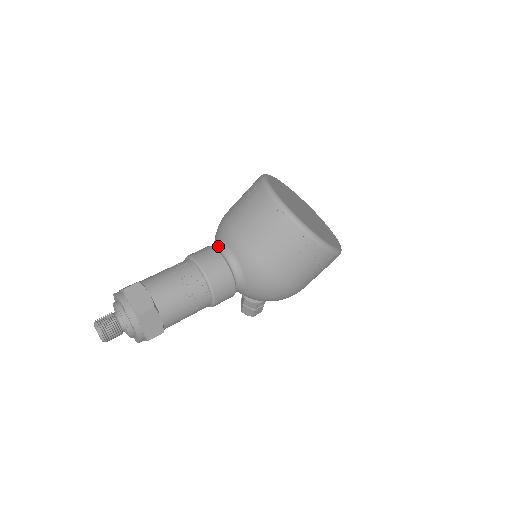
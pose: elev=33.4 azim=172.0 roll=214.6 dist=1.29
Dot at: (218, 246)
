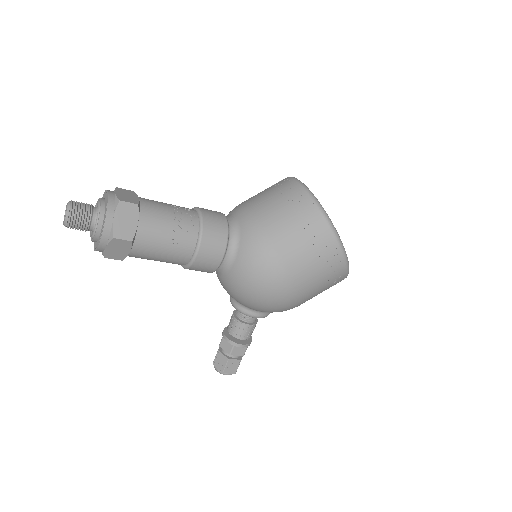
Dot at: occluded
